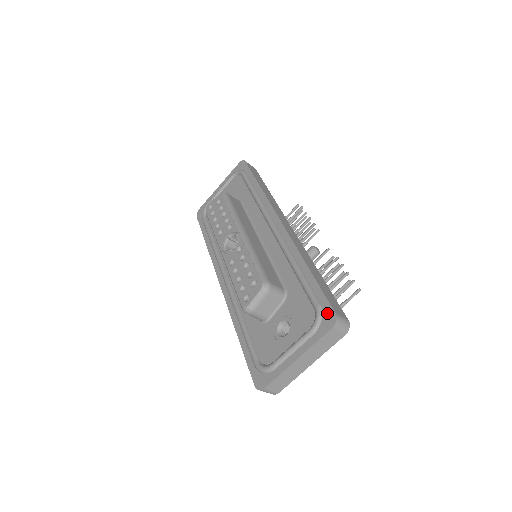
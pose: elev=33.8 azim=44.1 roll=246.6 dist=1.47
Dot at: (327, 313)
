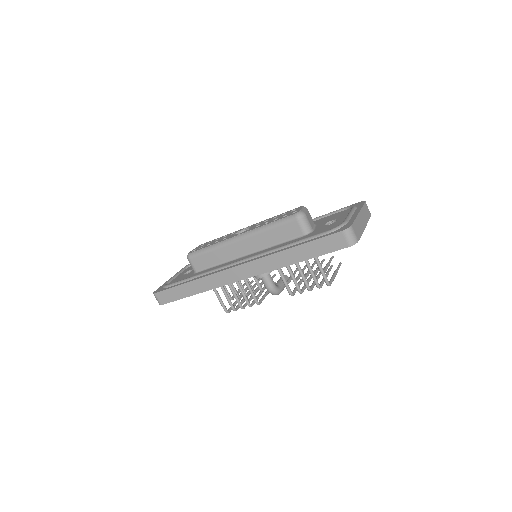
Dot at: (354, 205)
